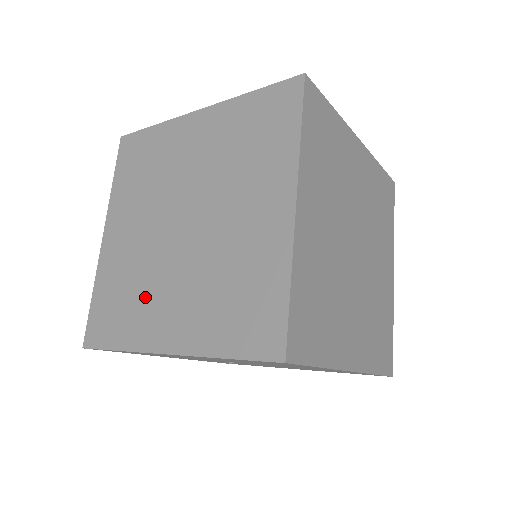
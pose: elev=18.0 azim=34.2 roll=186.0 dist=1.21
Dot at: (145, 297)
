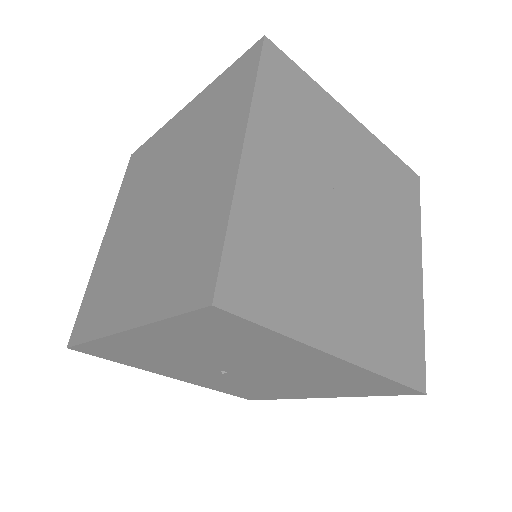
Dot at: (118, 282)
